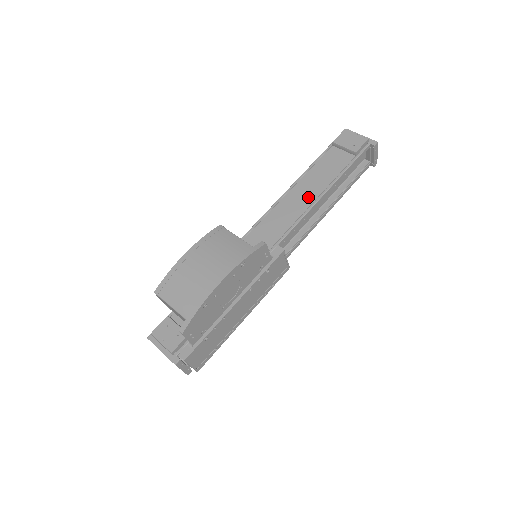
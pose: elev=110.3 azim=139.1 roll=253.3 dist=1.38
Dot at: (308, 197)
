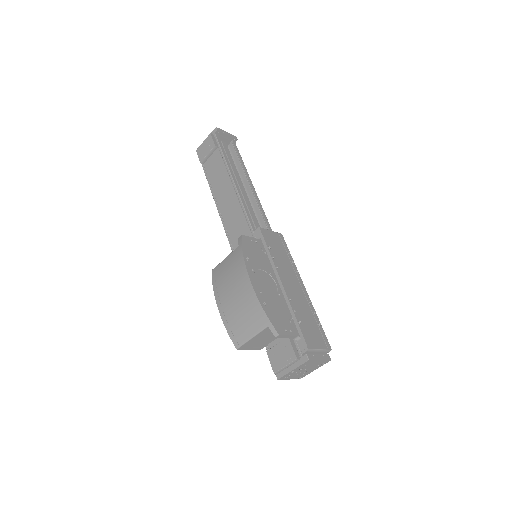
Dot at: (230, 195)
